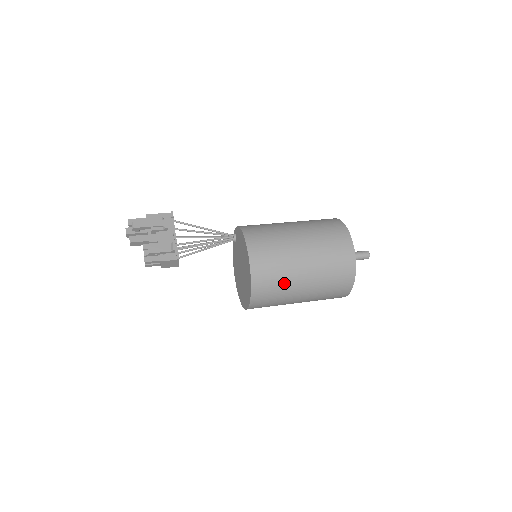
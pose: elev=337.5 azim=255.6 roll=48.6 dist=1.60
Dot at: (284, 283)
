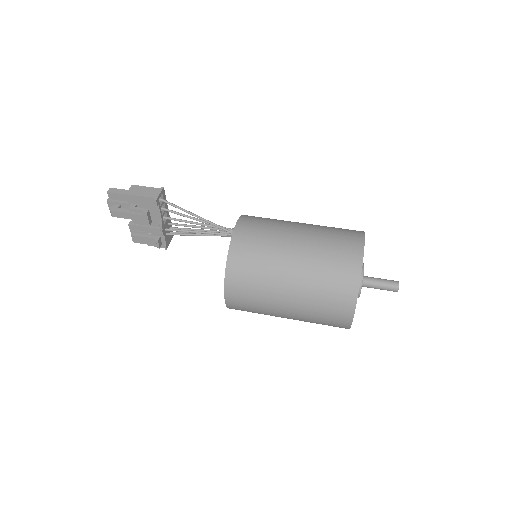
Dot at: occluded
